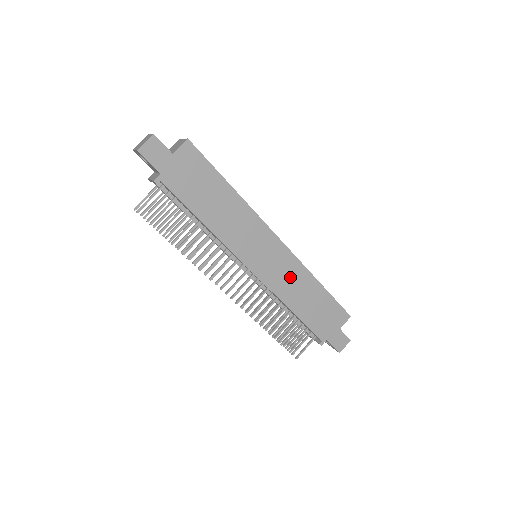
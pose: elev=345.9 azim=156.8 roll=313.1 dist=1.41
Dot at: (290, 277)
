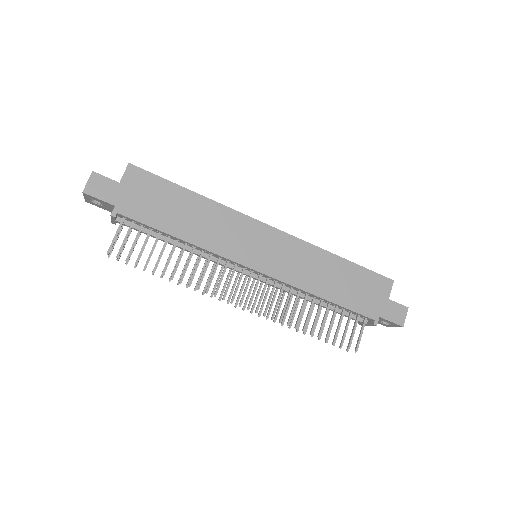
Dot at: (301, 262)
